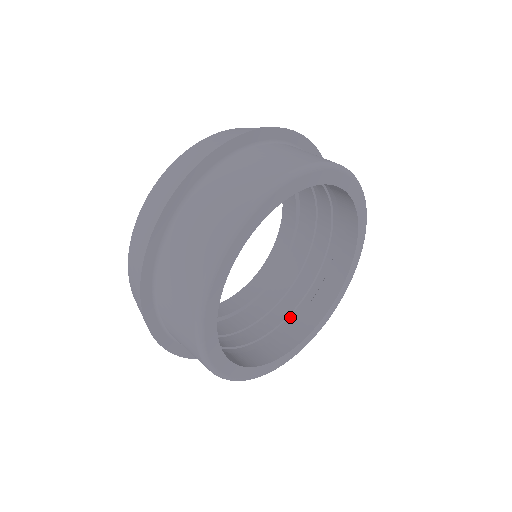
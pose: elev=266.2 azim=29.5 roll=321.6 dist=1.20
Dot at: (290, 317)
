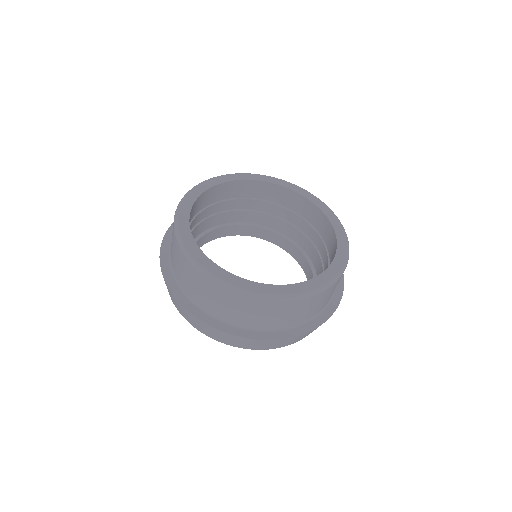
Dot at: occluded
